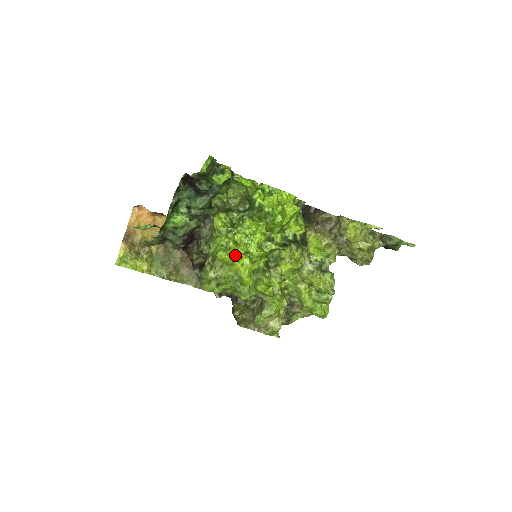
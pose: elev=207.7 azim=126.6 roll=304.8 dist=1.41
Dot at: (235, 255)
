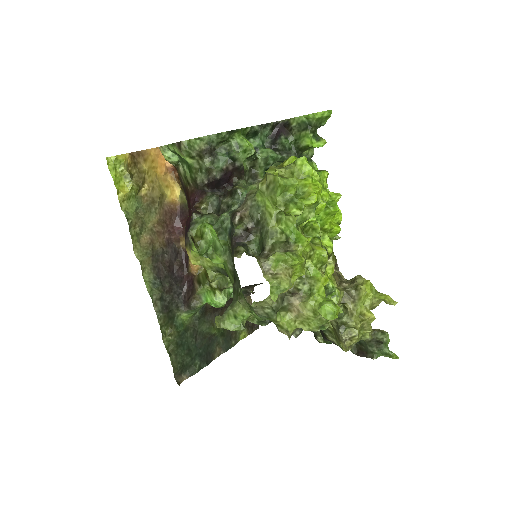
Dot at: (310, 176)
